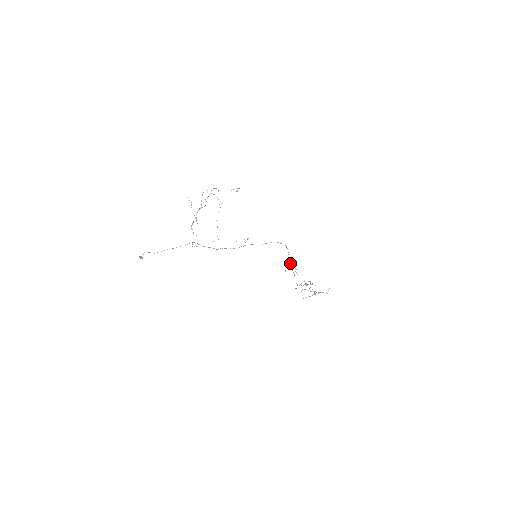
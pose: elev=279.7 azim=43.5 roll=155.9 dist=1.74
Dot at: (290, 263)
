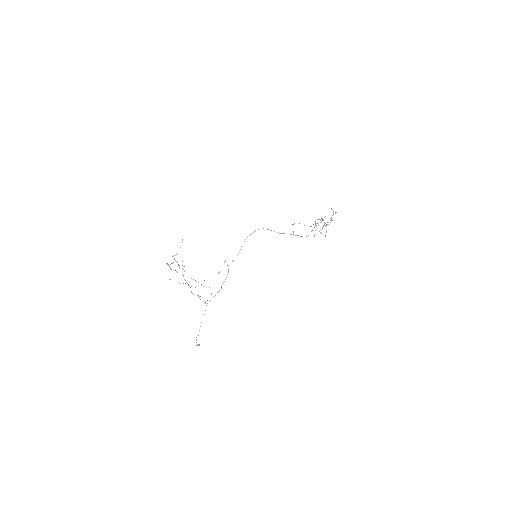
Dot at: occluded
